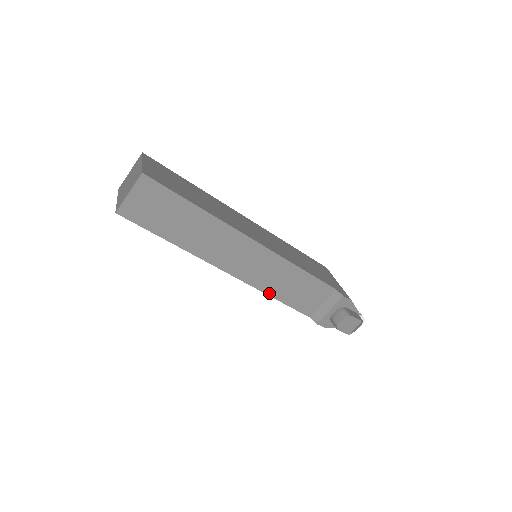
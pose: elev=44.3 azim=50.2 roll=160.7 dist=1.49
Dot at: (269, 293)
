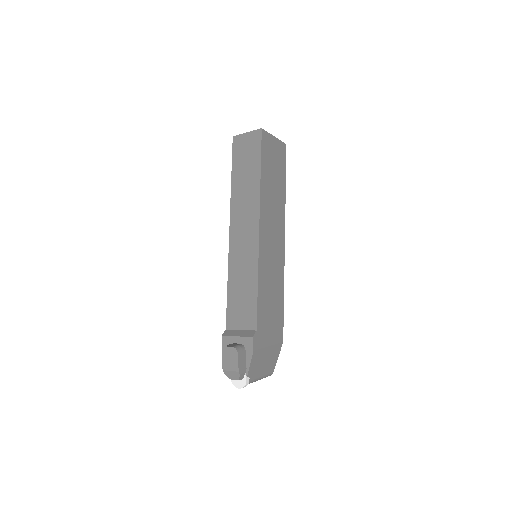
Dot at: (230, 276)
